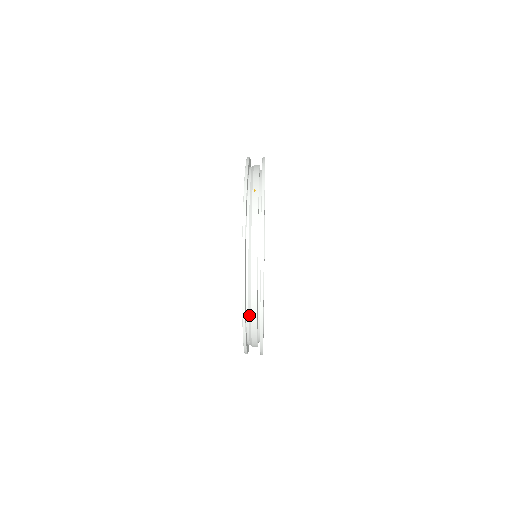
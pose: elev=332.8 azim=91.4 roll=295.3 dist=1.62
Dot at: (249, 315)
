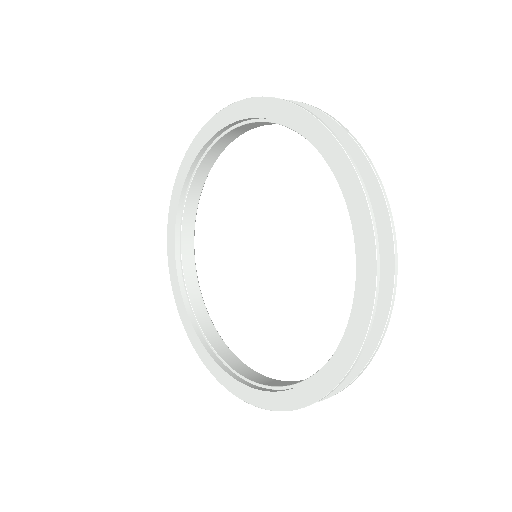
Dot at: occluded
